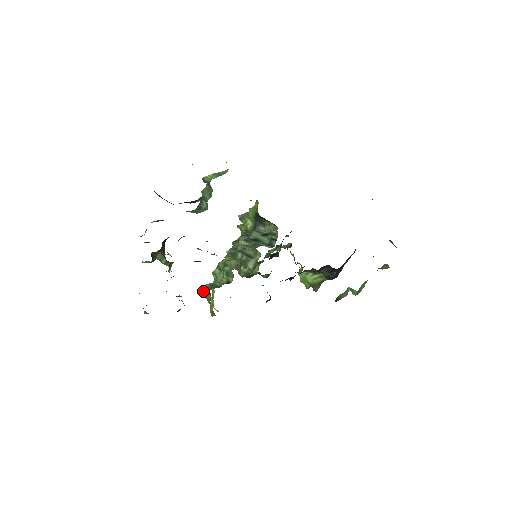
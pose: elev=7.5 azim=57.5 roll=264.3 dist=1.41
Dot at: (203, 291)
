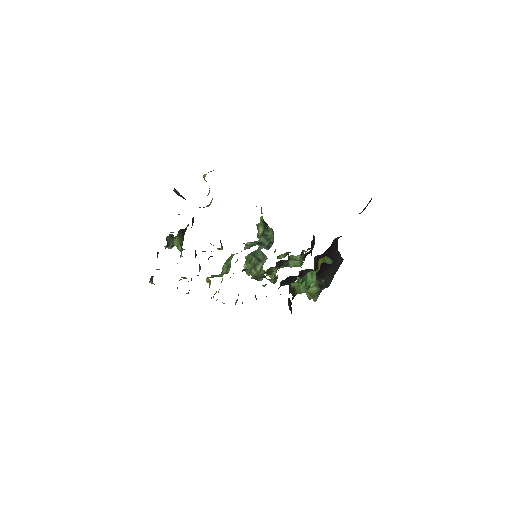
Dot at: (206, 278)
